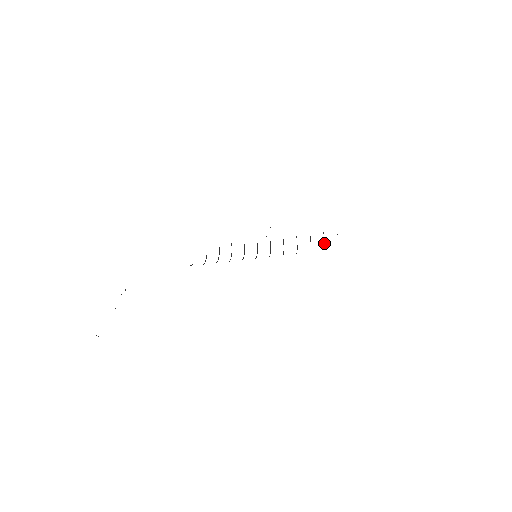
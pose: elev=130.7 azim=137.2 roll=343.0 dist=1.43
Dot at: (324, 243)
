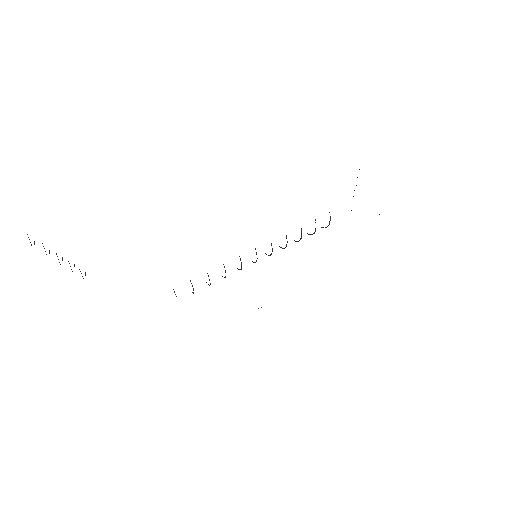
Dot at: (326, 227)
